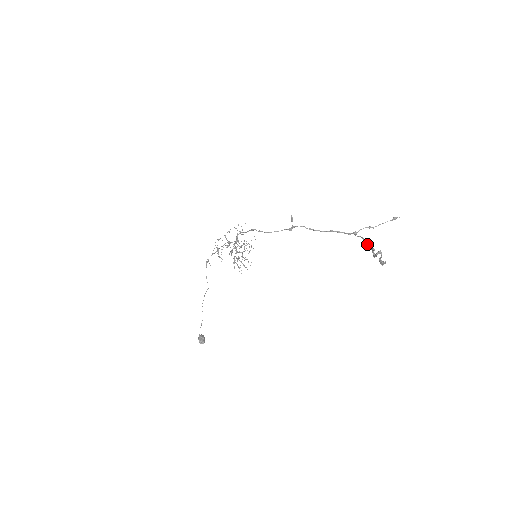
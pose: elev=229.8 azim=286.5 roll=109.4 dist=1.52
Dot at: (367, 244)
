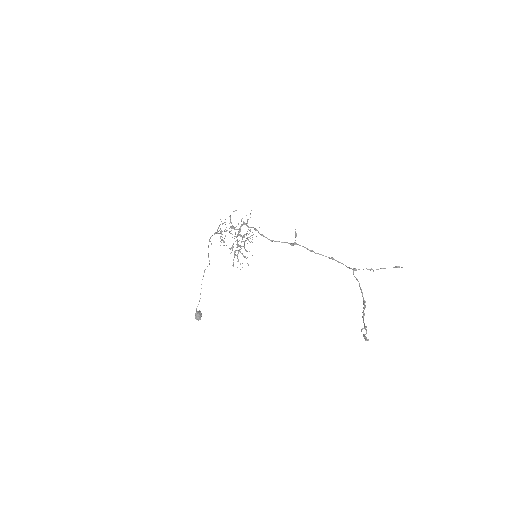
Dot at: (362, 293)
